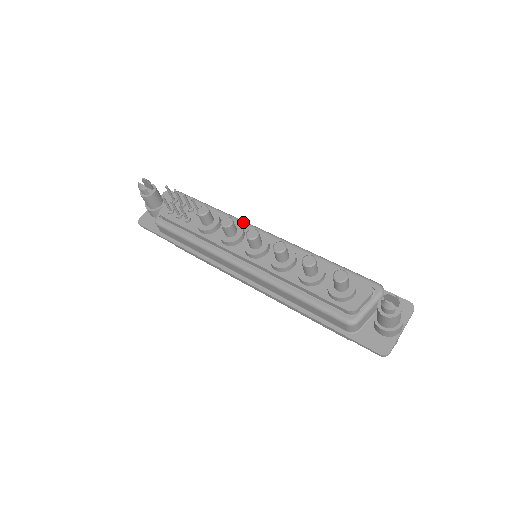
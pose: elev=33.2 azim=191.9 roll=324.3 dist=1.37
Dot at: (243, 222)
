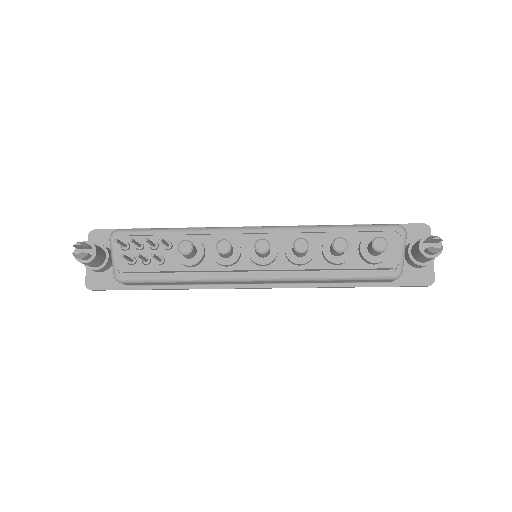
Dot at: (223, 230)
